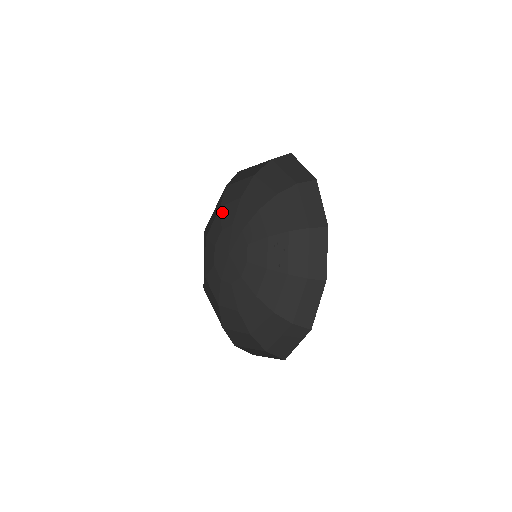
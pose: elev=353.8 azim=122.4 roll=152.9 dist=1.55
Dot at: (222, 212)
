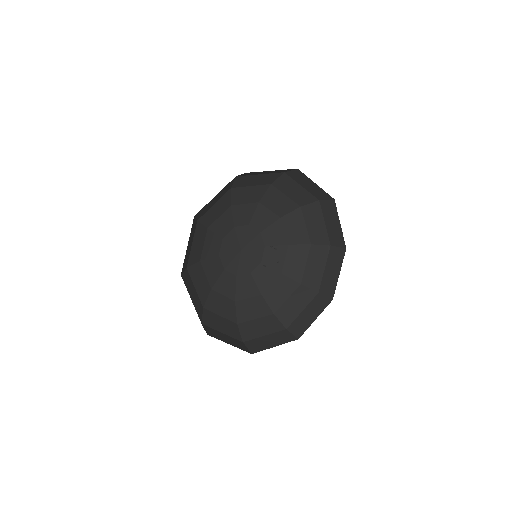
Dot at: (258, 209)
